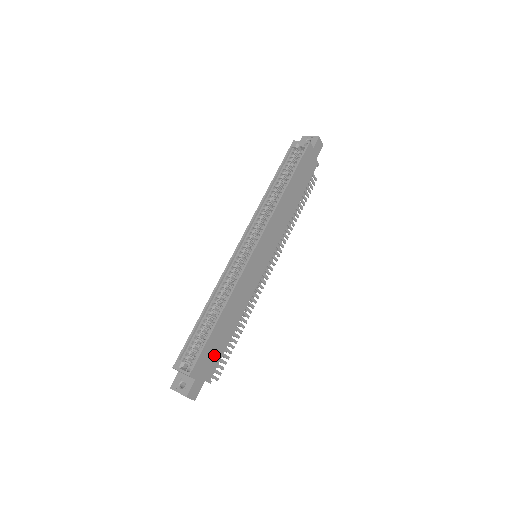
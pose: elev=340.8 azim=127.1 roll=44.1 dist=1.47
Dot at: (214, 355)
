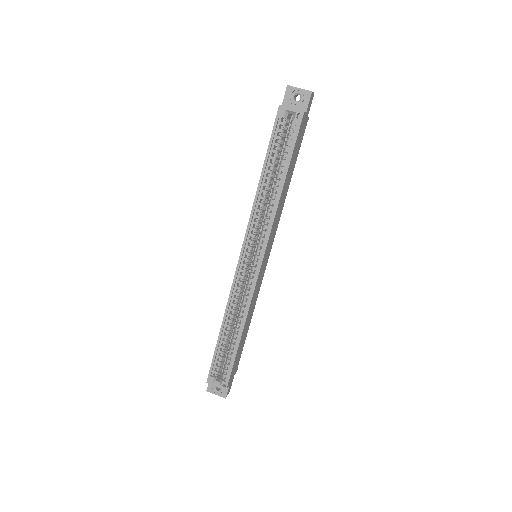
Dot at: (238, 358)
